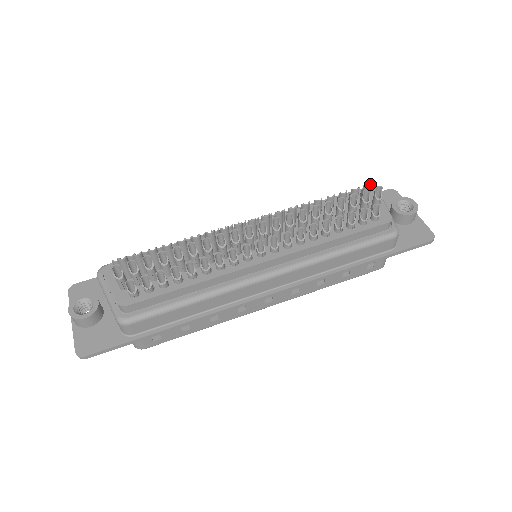
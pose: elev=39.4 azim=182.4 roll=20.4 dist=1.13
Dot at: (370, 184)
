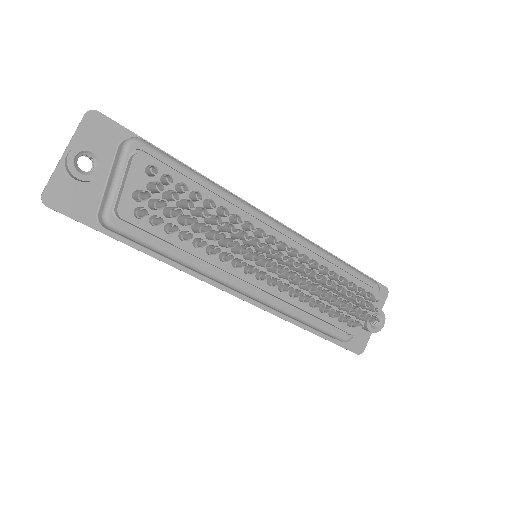
Dot at: occluded
